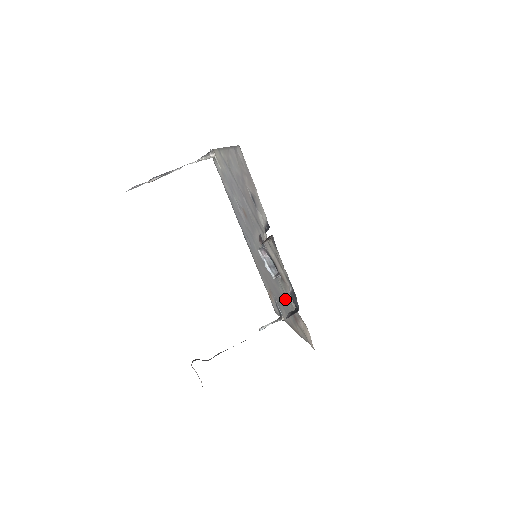
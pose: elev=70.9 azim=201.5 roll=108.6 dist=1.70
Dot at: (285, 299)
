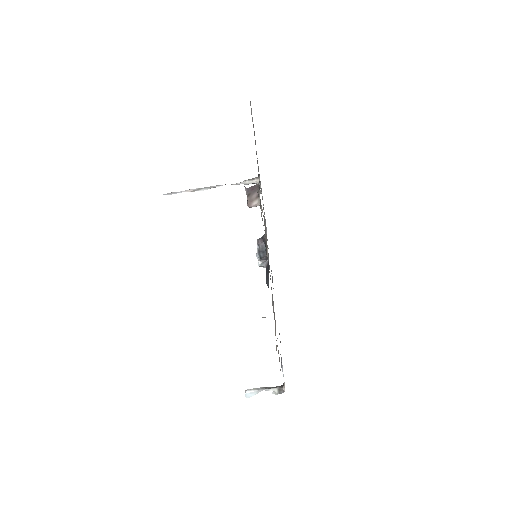
Dot at: occluded
